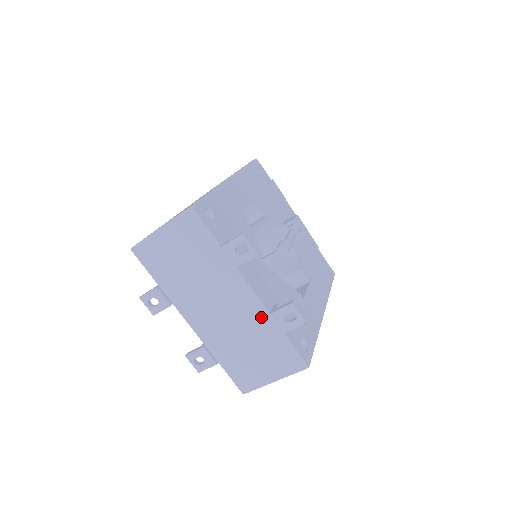
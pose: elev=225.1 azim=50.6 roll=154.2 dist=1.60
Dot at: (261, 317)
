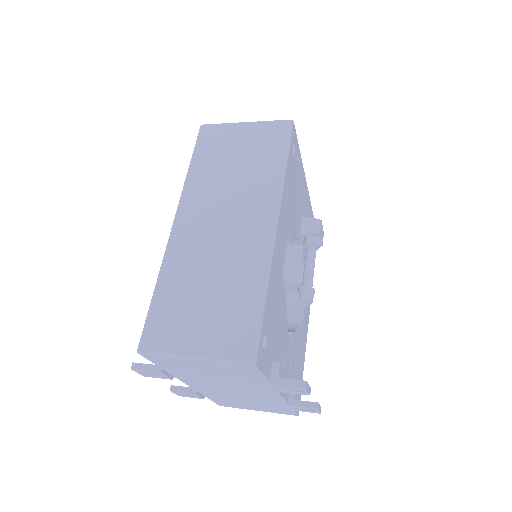
Dot at: (276, 401)
